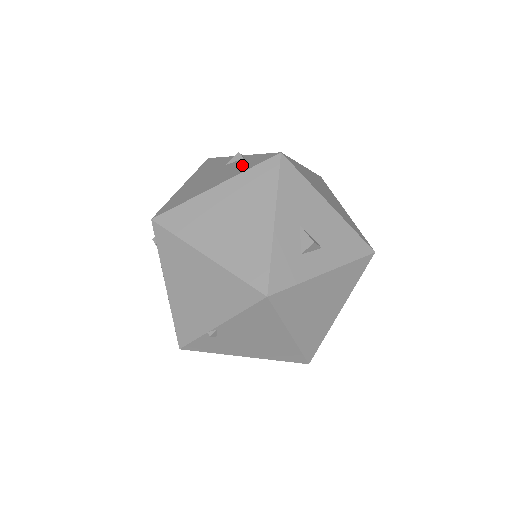
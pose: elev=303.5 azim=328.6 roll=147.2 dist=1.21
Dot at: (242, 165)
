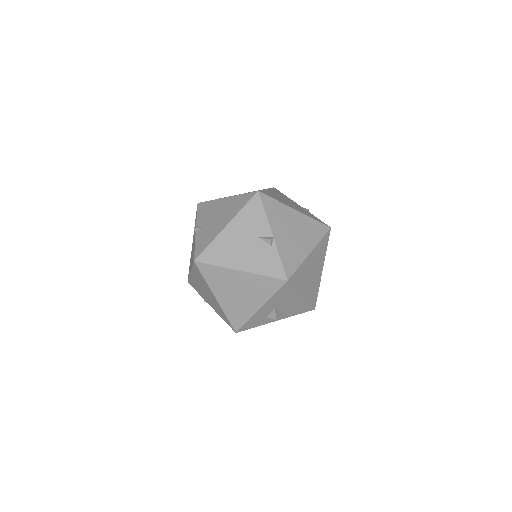
Dot at: (265, 261)
